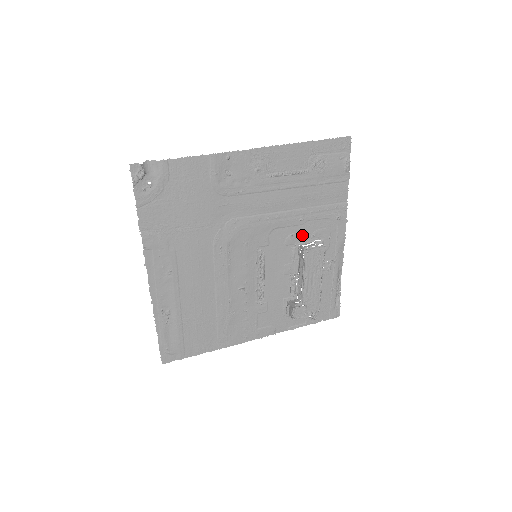
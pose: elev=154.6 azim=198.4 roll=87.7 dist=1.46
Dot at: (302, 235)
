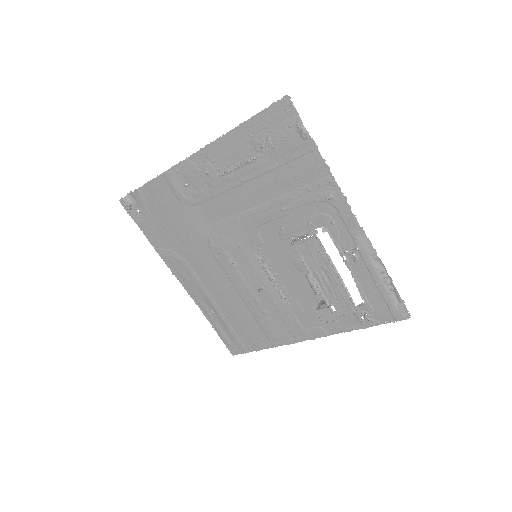
Dot at: (295, 226)
